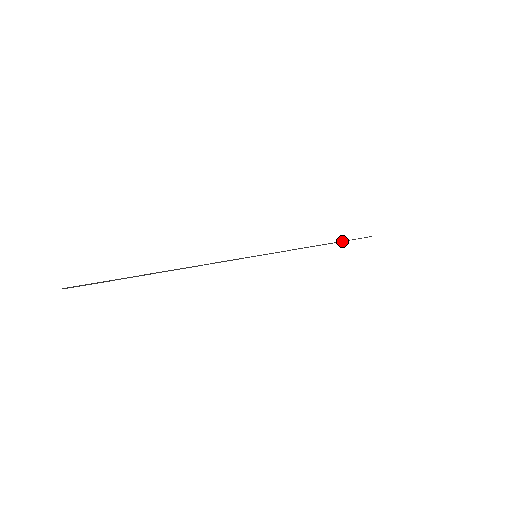
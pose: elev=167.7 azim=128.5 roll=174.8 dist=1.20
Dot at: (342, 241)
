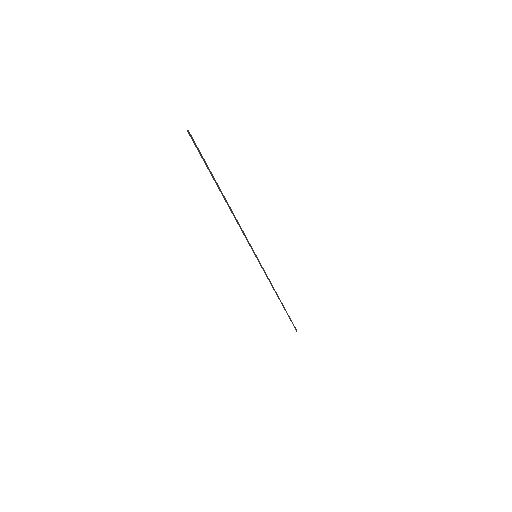
Dot at: (286, 312)
